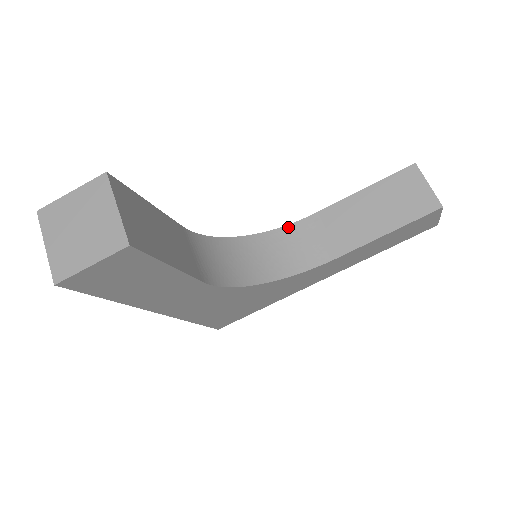
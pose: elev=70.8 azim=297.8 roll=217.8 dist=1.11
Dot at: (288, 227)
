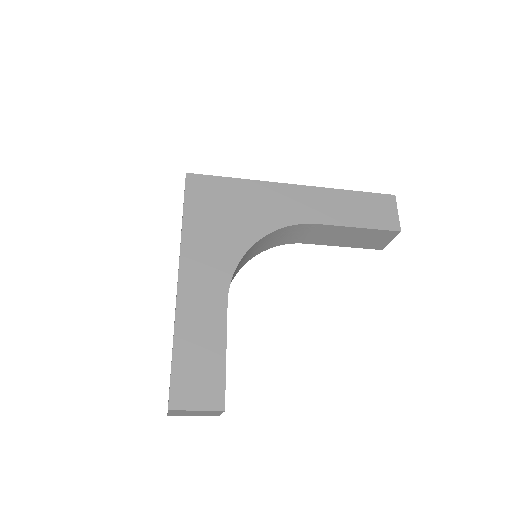
Dot at: (291, 227)
